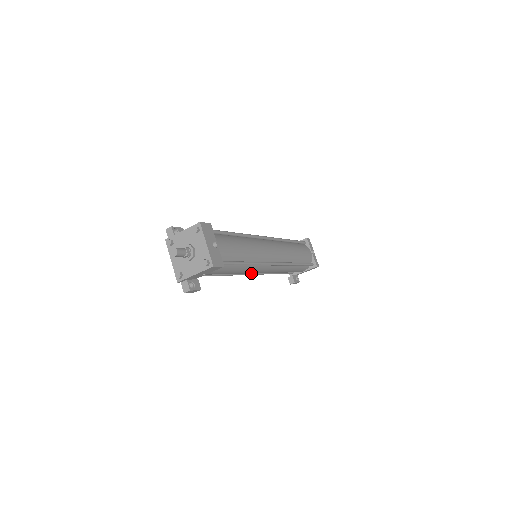
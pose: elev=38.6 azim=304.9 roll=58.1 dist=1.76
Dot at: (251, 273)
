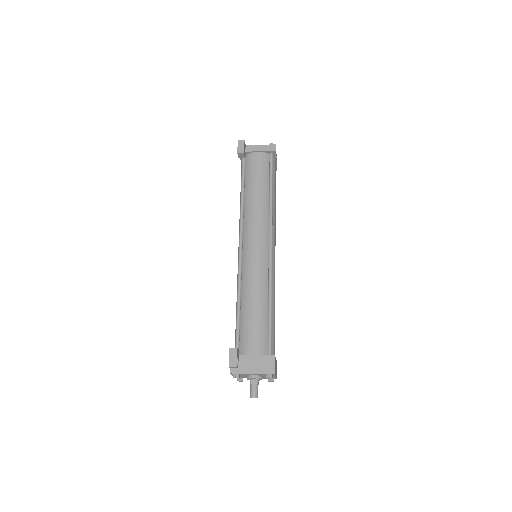
Dot at: occluded
